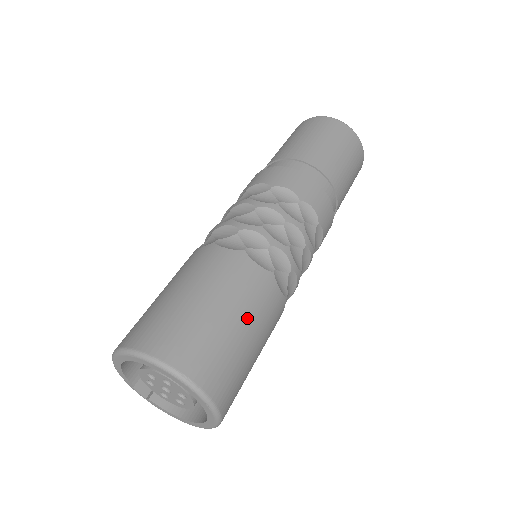
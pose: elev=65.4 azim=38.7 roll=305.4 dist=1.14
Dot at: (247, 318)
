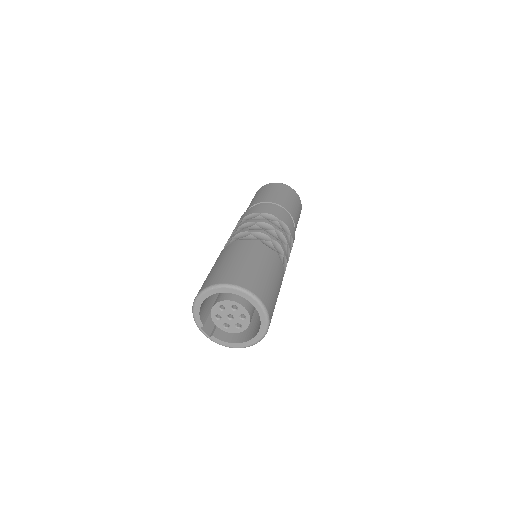
Dot at: (271, 272)
